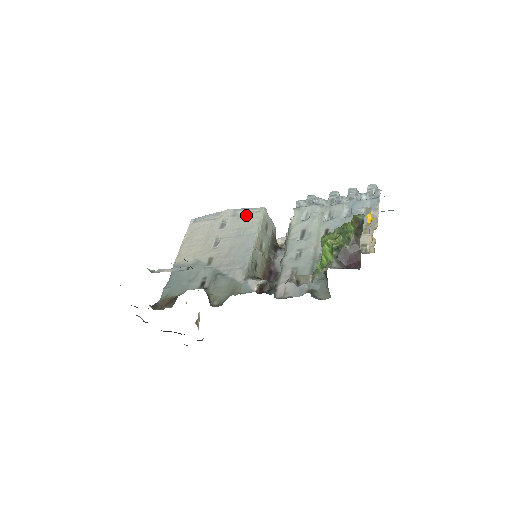
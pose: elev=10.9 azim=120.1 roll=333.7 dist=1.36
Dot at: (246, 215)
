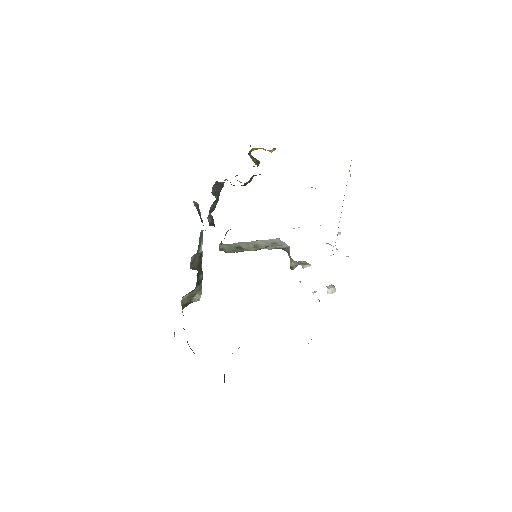
Dot at: occluded
